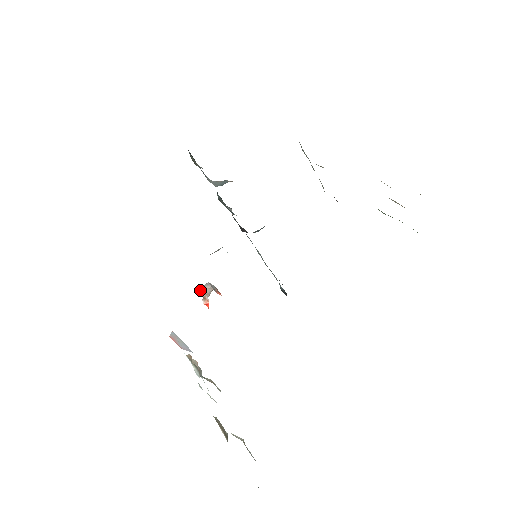
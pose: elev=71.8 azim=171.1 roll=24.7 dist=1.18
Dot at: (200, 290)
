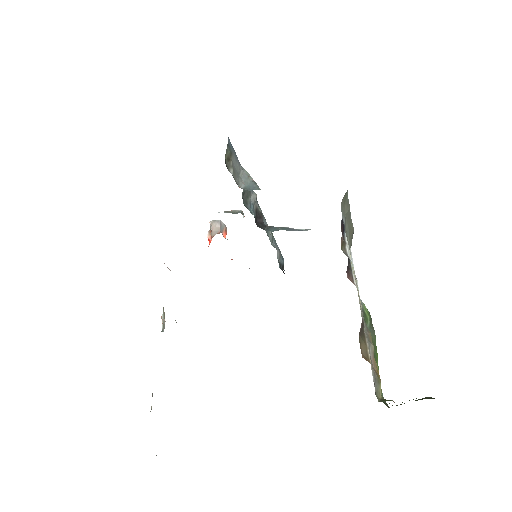
Dot at: (210, 222)
